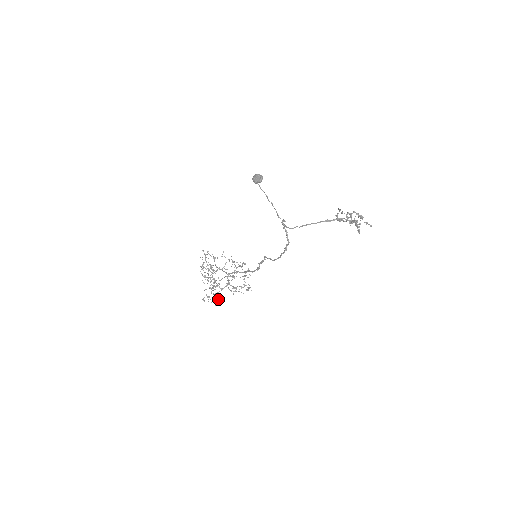
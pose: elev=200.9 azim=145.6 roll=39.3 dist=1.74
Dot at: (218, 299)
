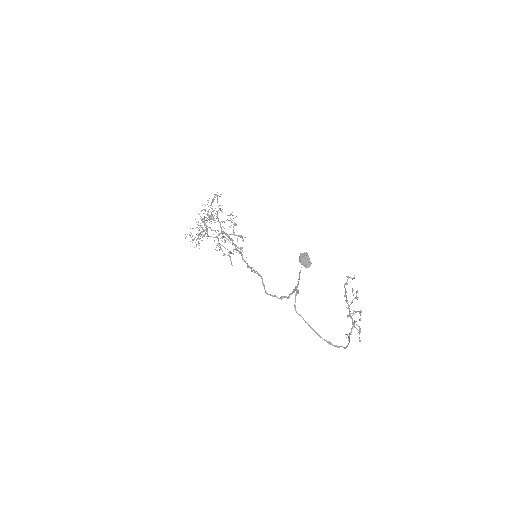
Dot at: occluded
